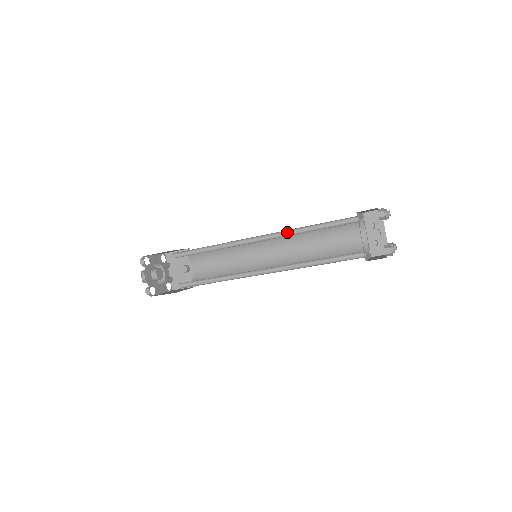
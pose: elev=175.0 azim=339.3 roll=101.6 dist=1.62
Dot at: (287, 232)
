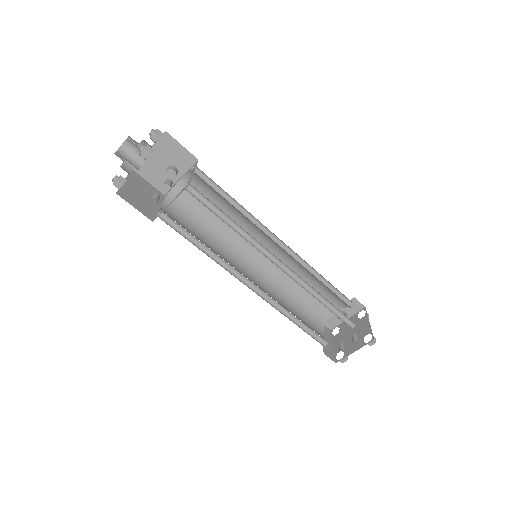
Dot at: (305, 282)
